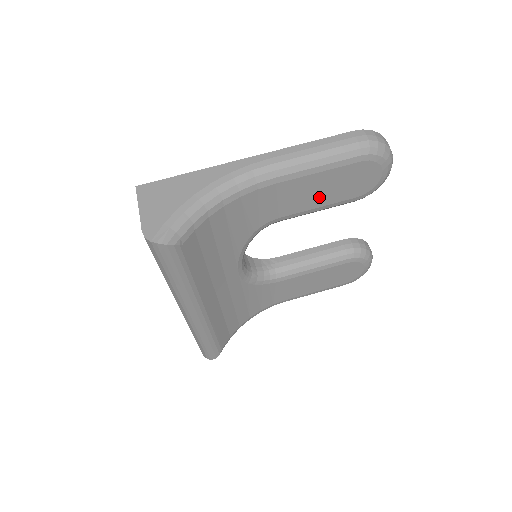
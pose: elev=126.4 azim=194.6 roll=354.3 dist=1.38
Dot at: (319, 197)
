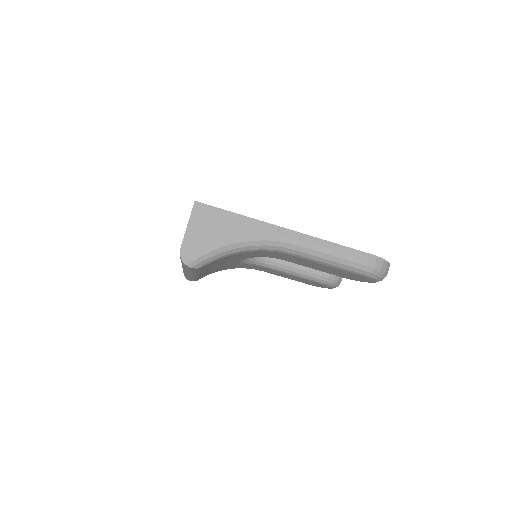
Dot at: (319, 268)
